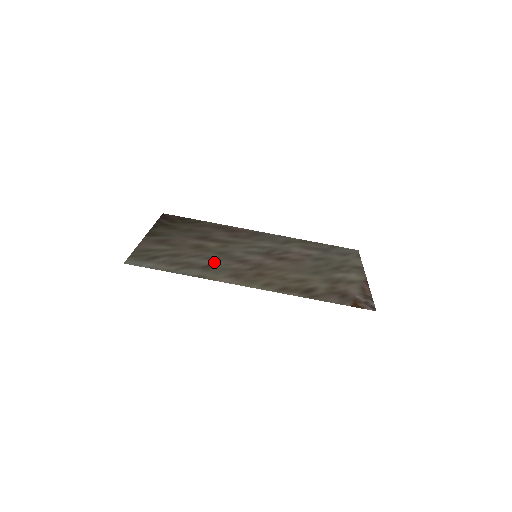
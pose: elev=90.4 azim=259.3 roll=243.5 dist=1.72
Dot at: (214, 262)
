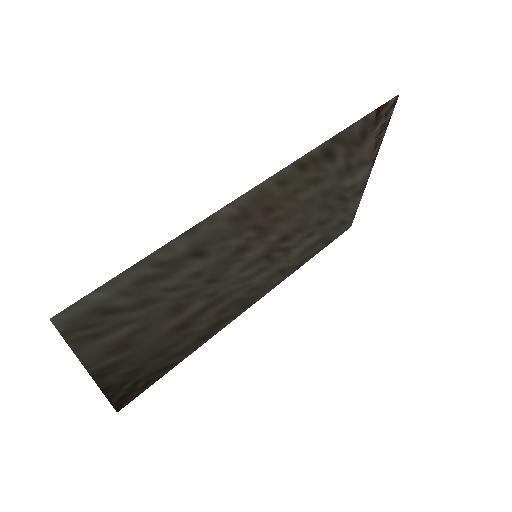
Dot at: (205, 262)
